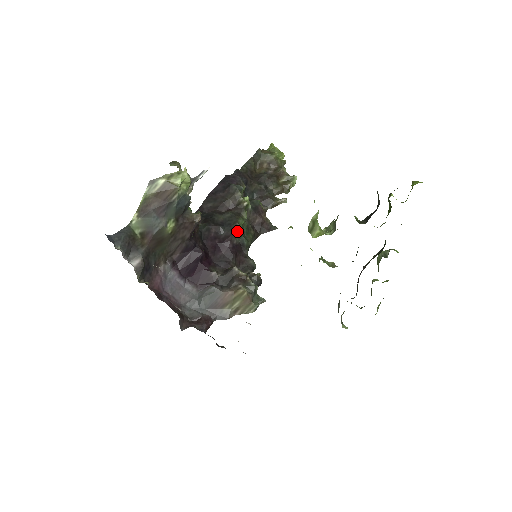
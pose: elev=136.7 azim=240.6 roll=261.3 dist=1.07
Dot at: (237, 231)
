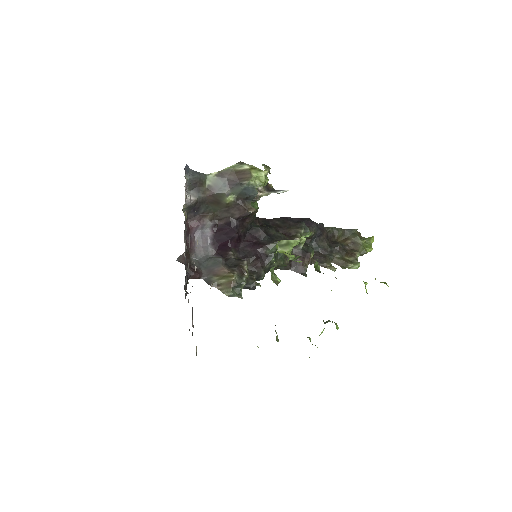
Dot at: (273, 246)
